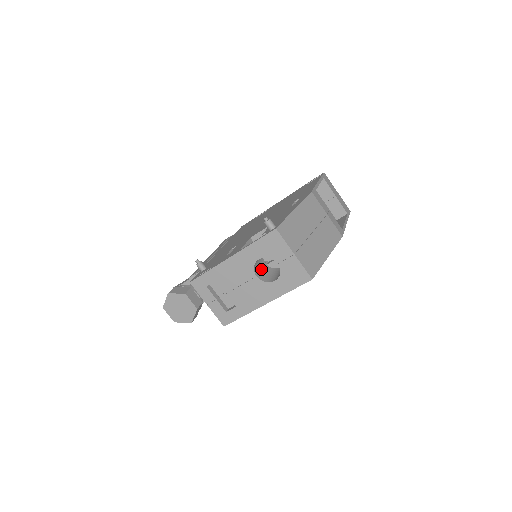
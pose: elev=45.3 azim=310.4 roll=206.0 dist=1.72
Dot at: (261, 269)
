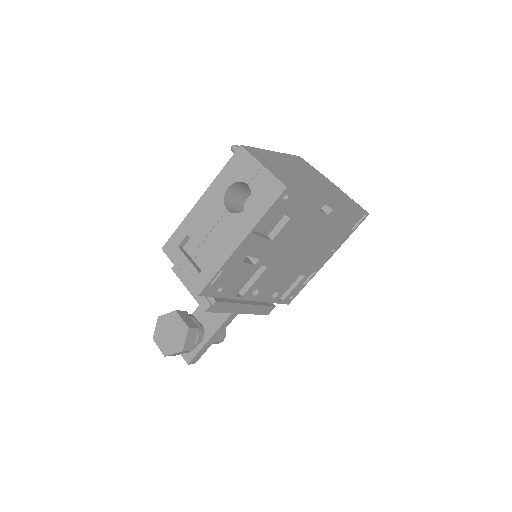
Dot at: occluded
